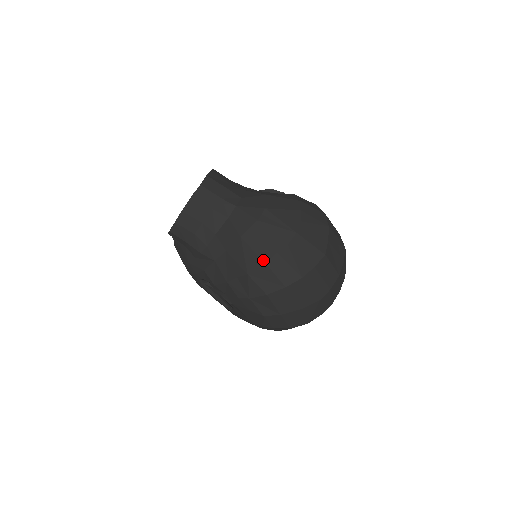
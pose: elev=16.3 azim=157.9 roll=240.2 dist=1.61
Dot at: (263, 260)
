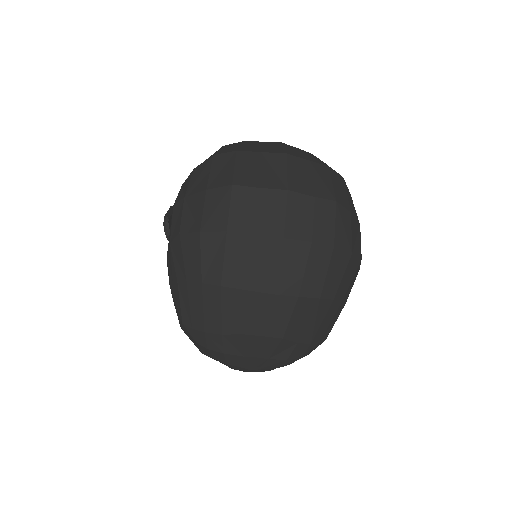
Dot at: occluded
